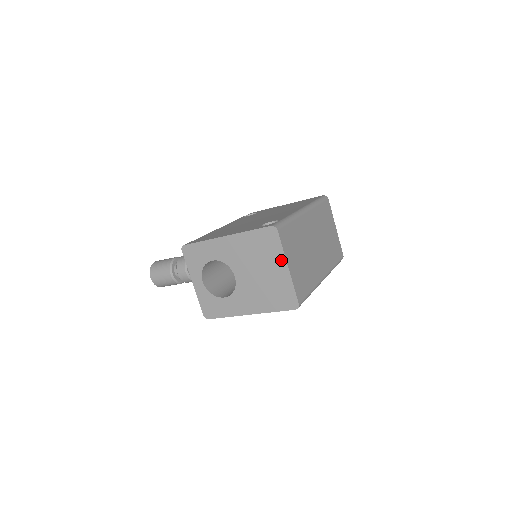
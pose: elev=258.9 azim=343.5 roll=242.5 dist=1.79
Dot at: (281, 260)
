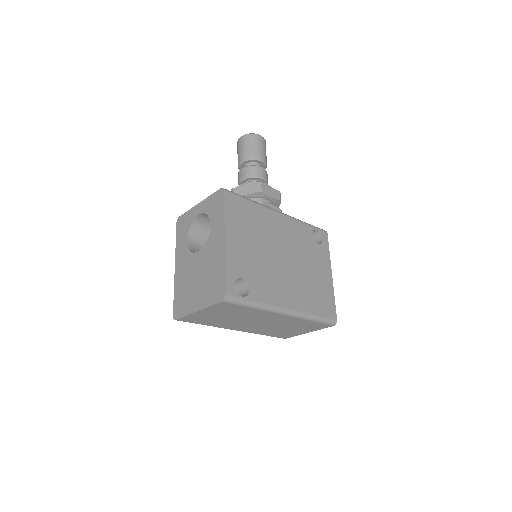
Dot at: (203, 304)
